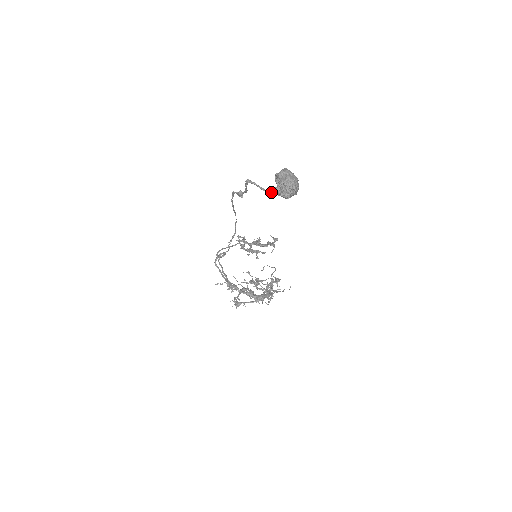
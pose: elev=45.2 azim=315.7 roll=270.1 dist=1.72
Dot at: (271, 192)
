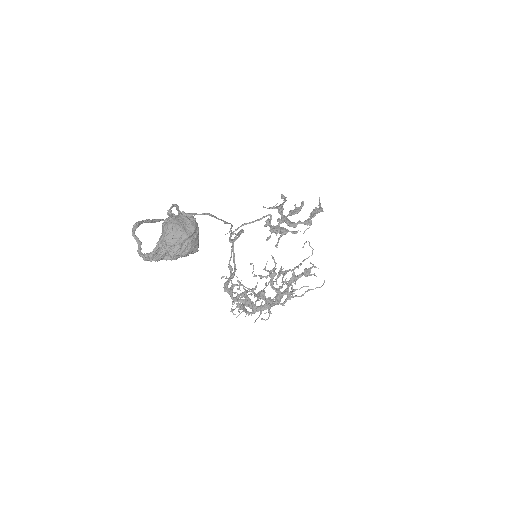
Dot at: (144, 259)
